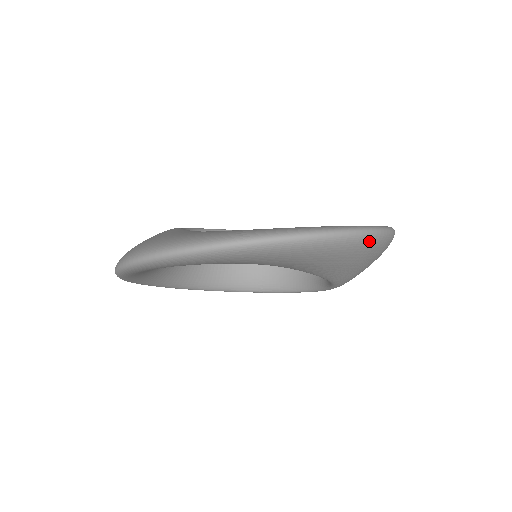
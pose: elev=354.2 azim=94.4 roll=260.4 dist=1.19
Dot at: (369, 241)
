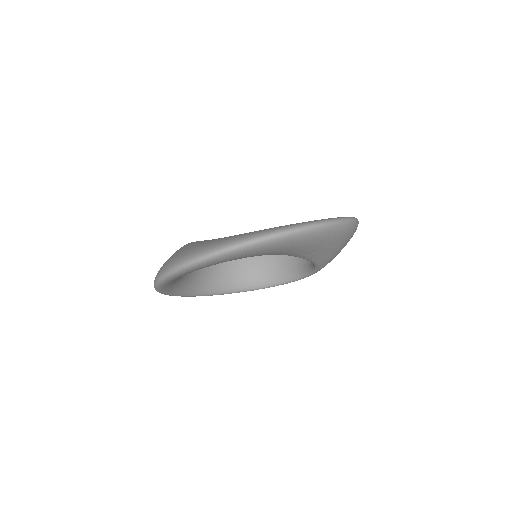
Dot at: (350, 227)
